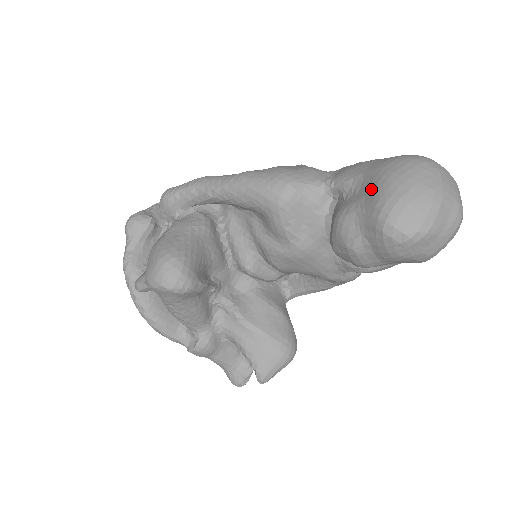
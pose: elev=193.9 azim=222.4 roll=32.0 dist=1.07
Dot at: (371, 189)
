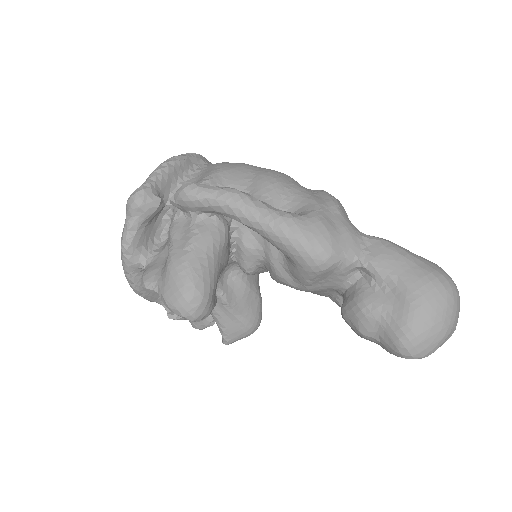
Dot at: (402, 305)
